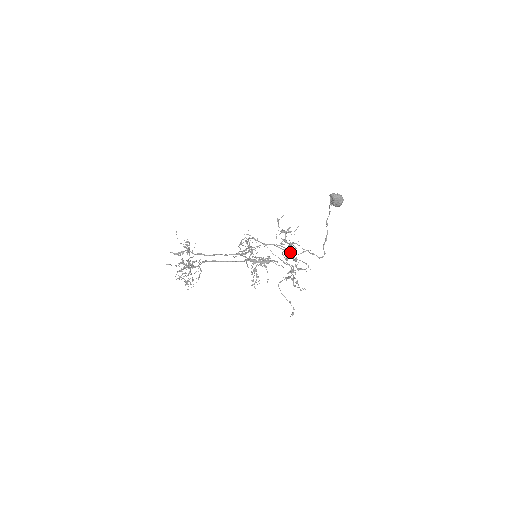
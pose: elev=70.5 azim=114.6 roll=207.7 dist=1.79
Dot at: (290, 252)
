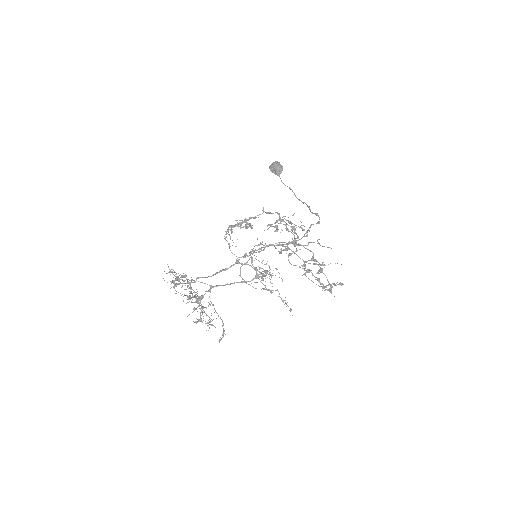
Dot at: occluded
